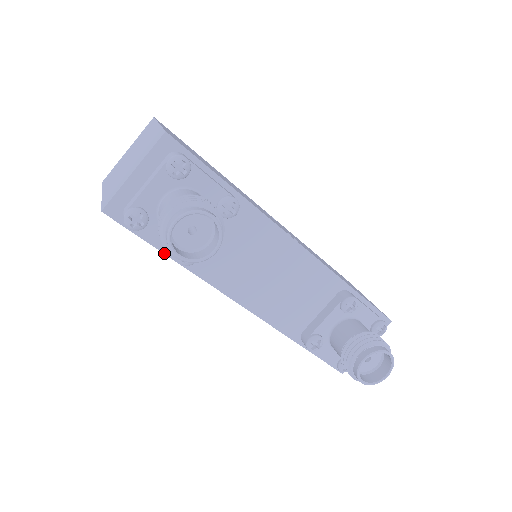
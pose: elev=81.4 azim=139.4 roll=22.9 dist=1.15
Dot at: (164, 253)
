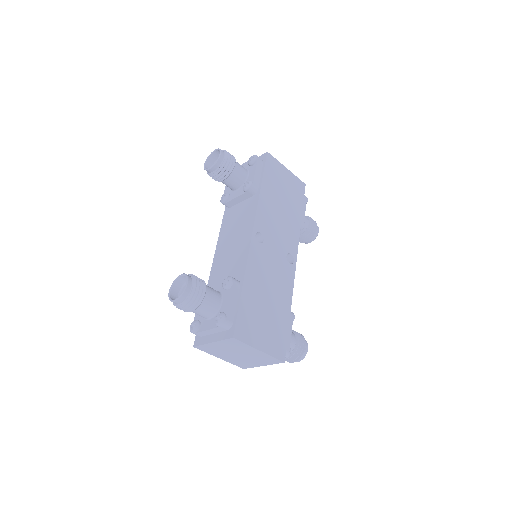
Dot at: occluded
